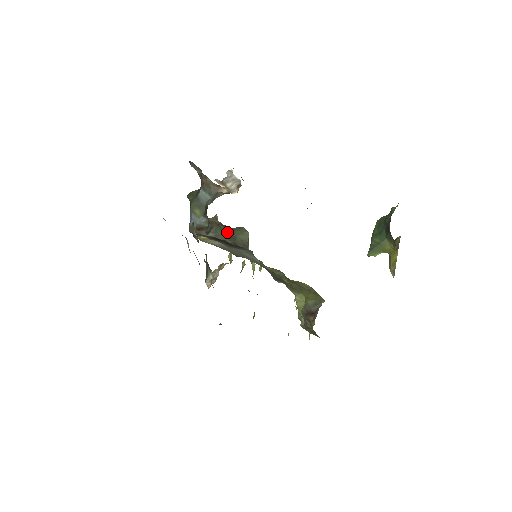
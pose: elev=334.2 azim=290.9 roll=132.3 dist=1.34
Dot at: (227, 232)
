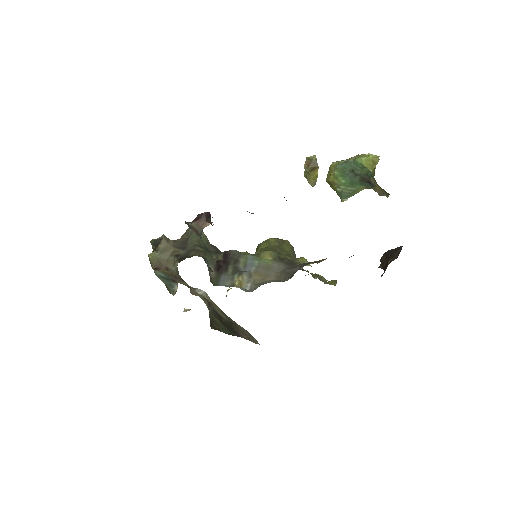
Dot at: (205, 250)
